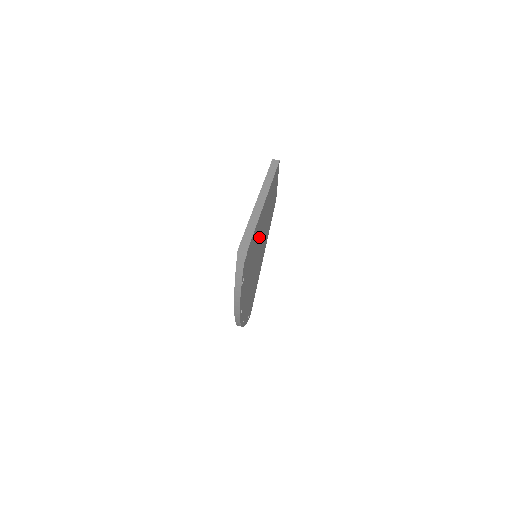
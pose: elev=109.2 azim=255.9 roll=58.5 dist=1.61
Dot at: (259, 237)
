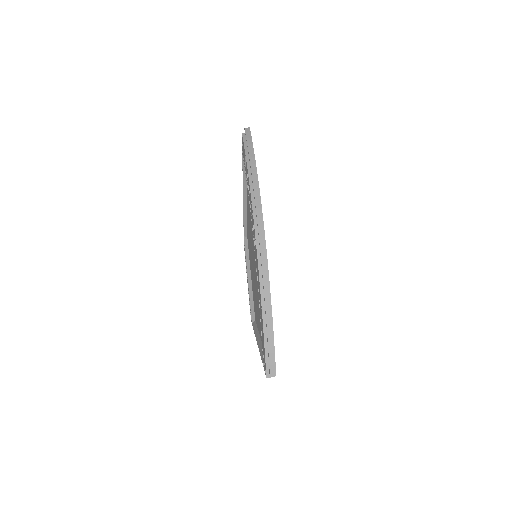
Dot at: occluded
